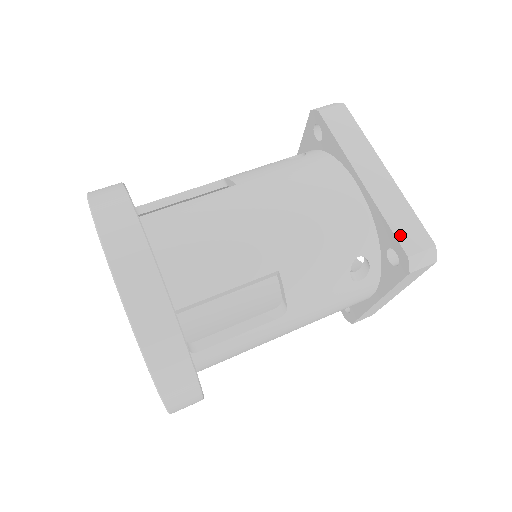
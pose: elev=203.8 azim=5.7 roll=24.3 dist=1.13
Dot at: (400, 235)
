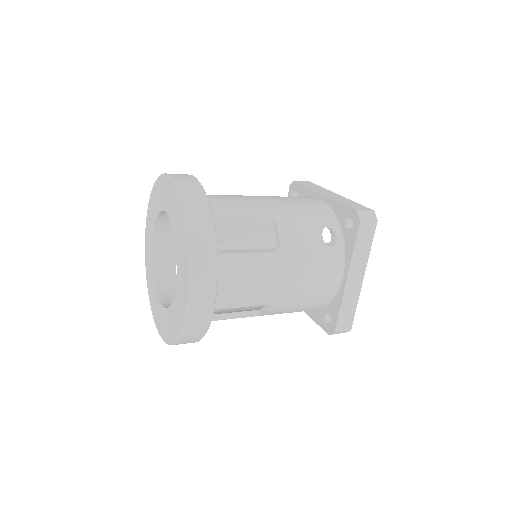
Dot at: (350, 206)
